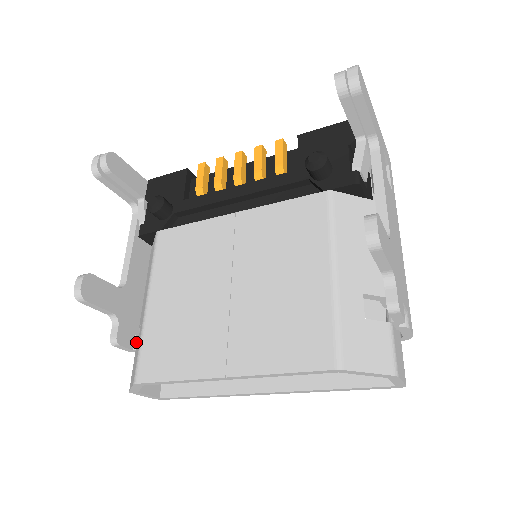
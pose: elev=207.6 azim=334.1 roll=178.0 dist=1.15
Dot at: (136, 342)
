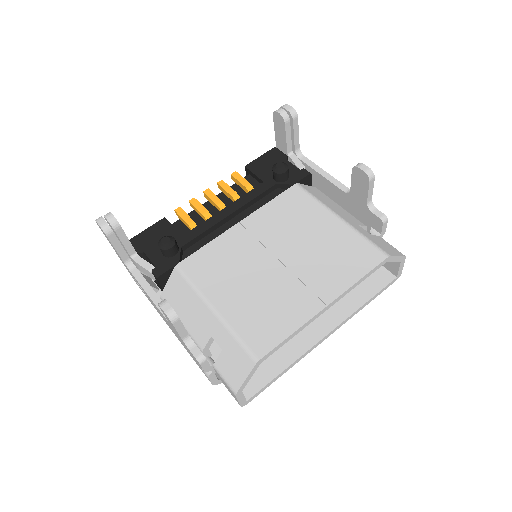
Dot at: (208, 360)
